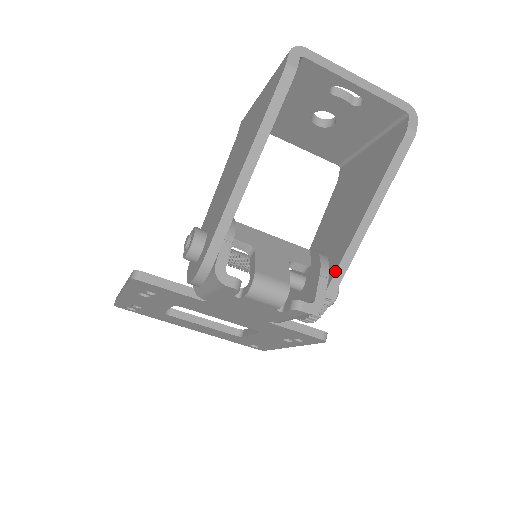
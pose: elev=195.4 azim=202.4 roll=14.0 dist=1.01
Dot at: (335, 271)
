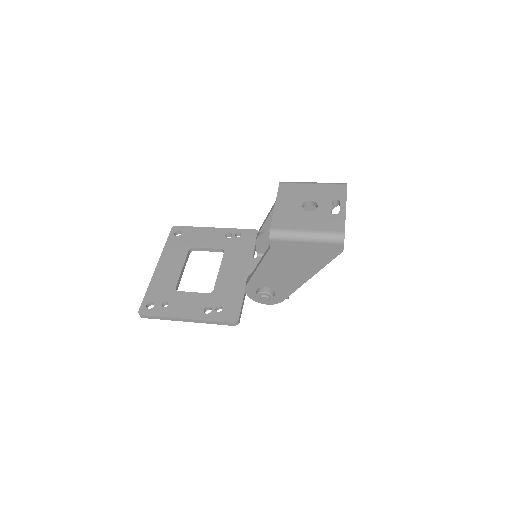
Dot at: occluded
